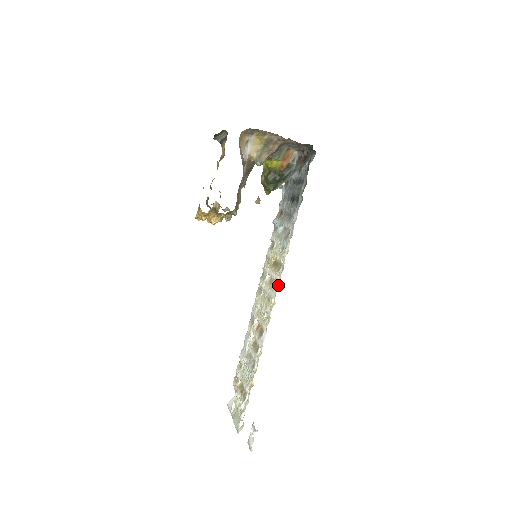
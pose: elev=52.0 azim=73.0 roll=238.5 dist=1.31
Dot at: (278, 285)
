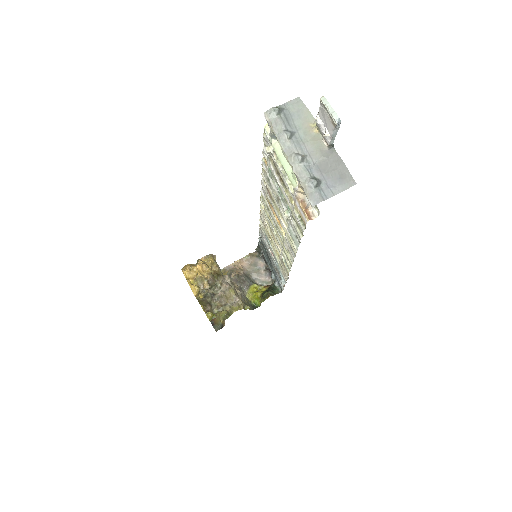
Dot at: occluded
